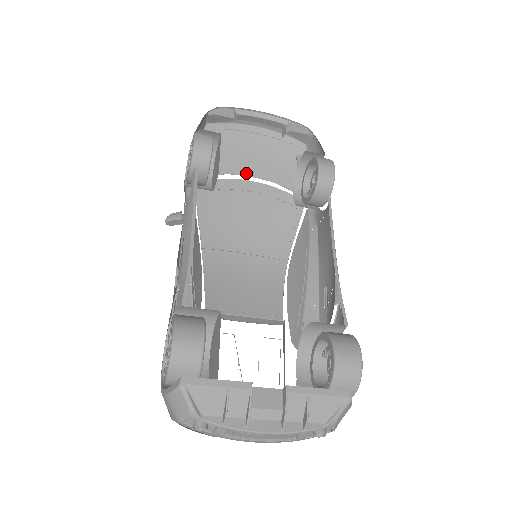
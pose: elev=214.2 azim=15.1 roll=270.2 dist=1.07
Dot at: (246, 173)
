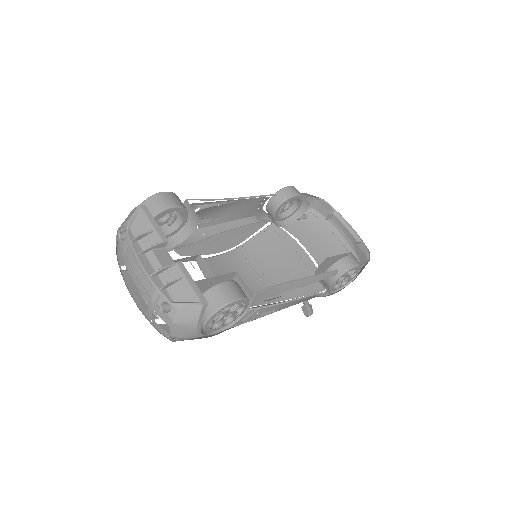
Dot at: (308, 248)
